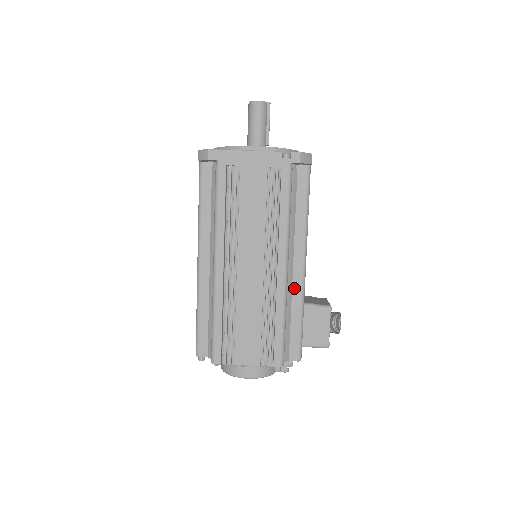
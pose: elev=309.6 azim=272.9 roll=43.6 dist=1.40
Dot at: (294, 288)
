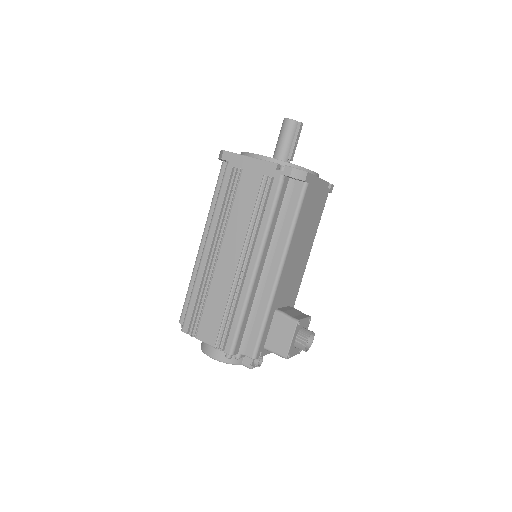
Dot at: (265, 290)
